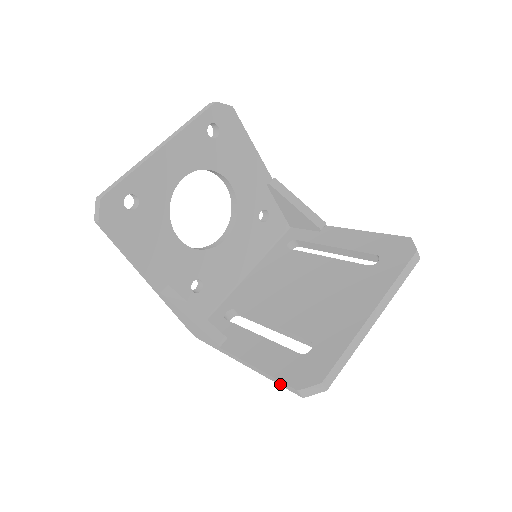
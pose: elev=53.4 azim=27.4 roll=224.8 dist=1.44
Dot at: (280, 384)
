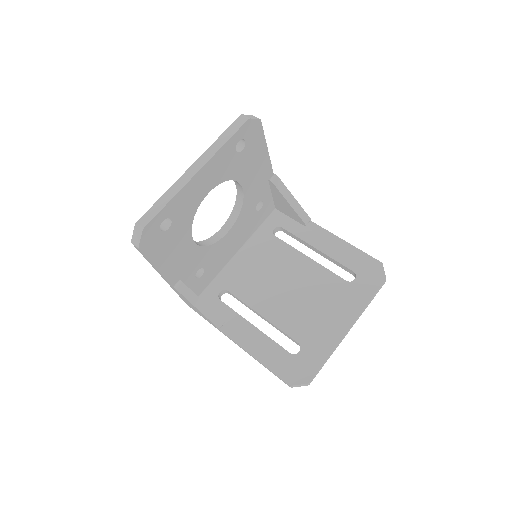
Dot at: occluded
